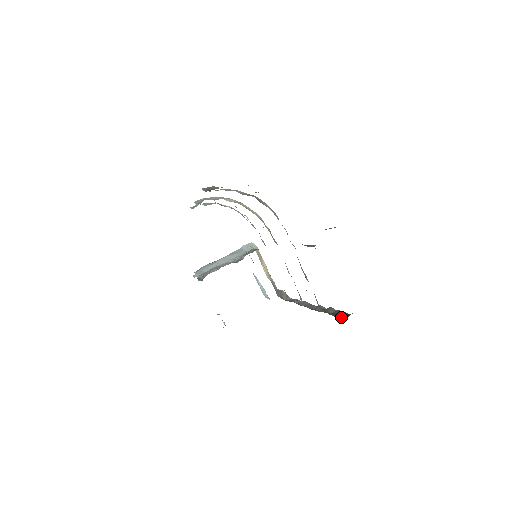
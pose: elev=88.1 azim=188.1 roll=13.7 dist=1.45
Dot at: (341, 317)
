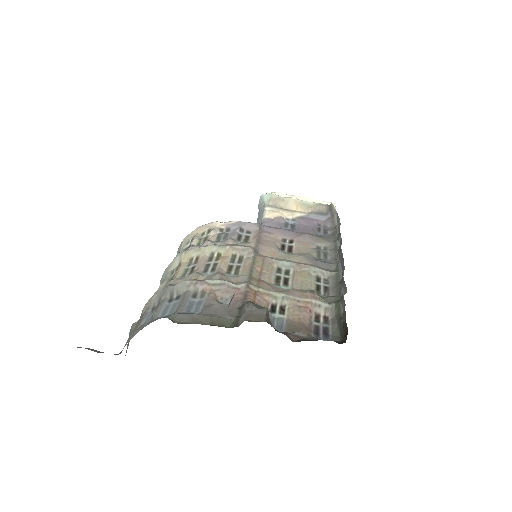
Dot at: (342, 339)
